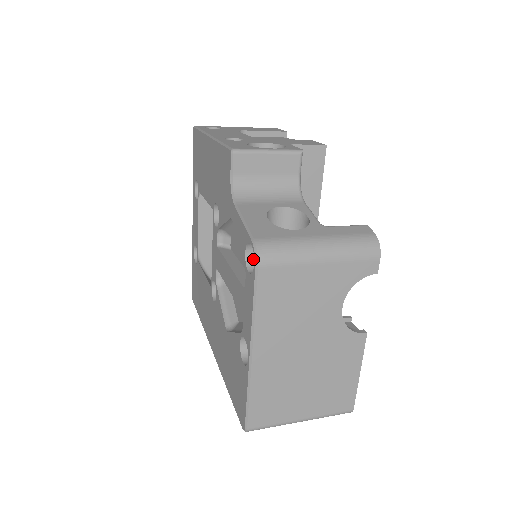
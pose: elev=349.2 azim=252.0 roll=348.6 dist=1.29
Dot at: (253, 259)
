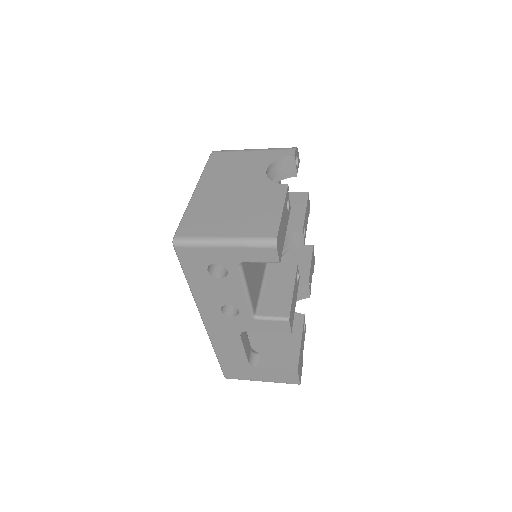
Dot at: occluded
